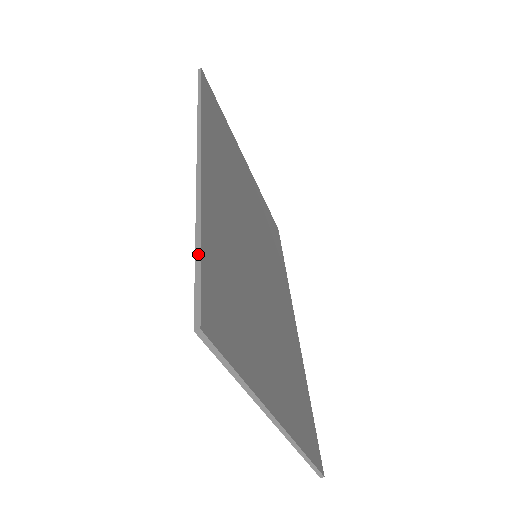
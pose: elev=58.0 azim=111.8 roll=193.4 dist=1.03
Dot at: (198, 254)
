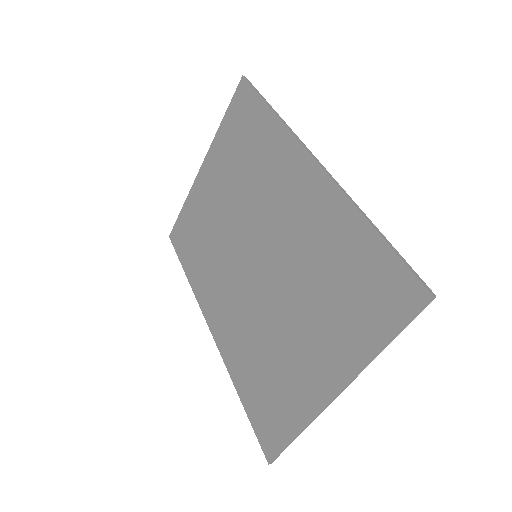
Dot at: (388, 242)
